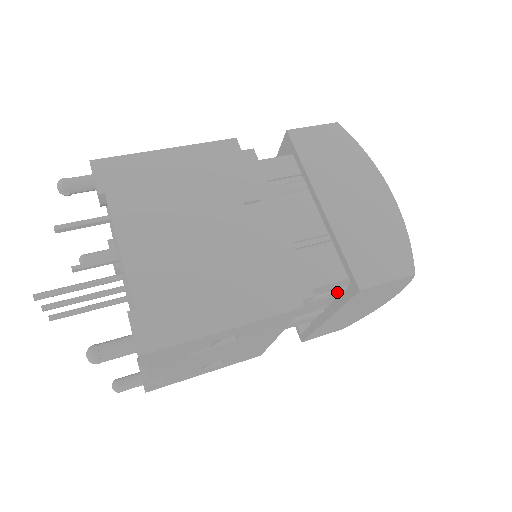
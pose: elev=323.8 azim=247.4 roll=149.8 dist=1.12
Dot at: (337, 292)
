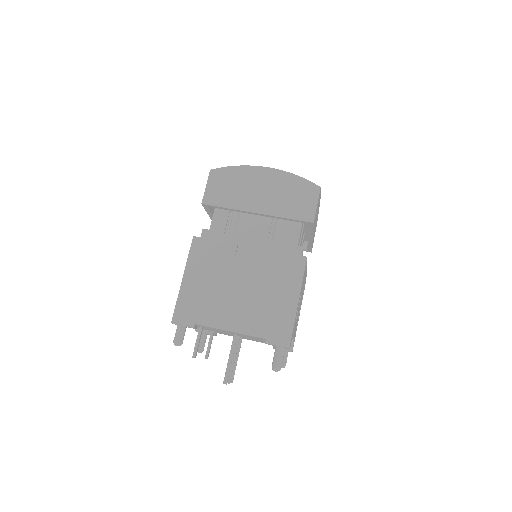
Dot at: (303, 228)
